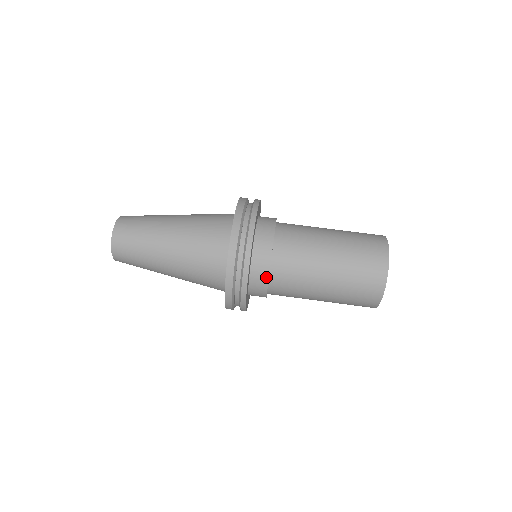
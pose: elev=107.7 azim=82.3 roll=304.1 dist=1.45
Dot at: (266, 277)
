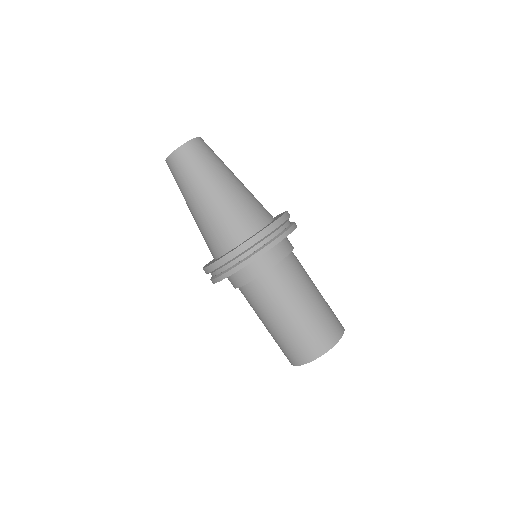
Dot at: (235, 286)
